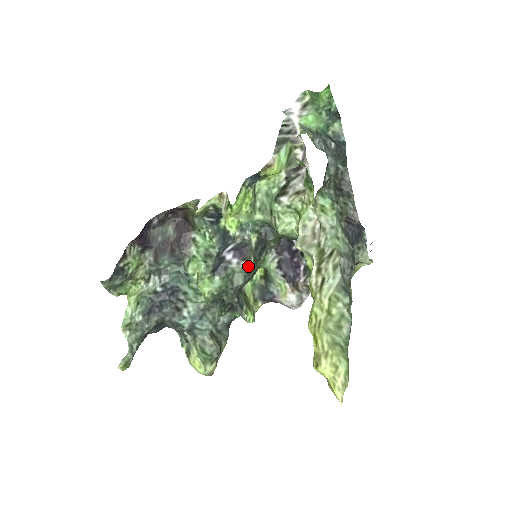
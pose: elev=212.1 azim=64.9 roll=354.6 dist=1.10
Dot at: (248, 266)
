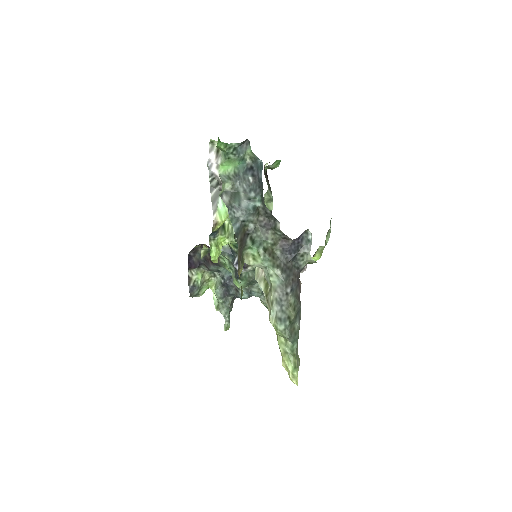
Dot at: (252, 269)
